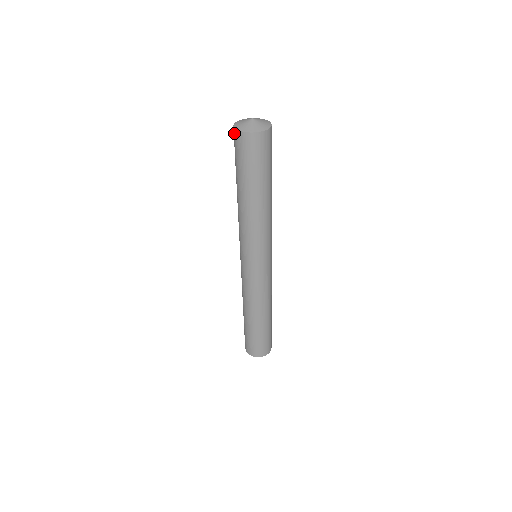
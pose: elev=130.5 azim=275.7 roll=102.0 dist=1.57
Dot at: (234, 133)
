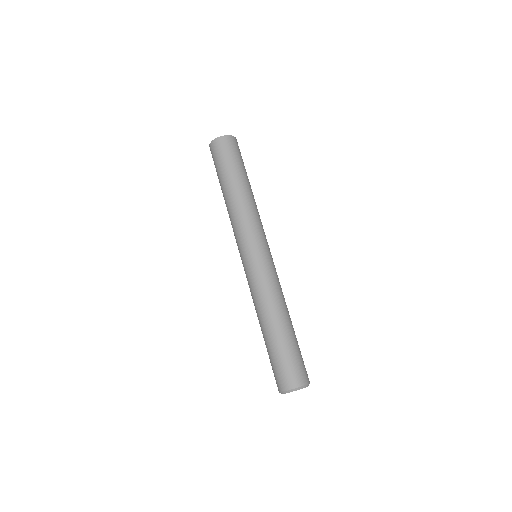
Dot at: (212, 145)
